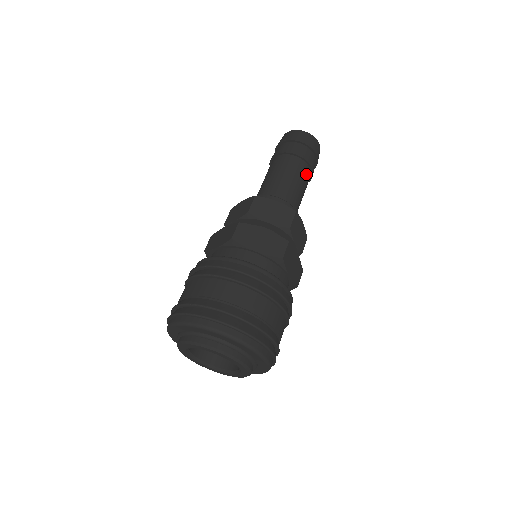
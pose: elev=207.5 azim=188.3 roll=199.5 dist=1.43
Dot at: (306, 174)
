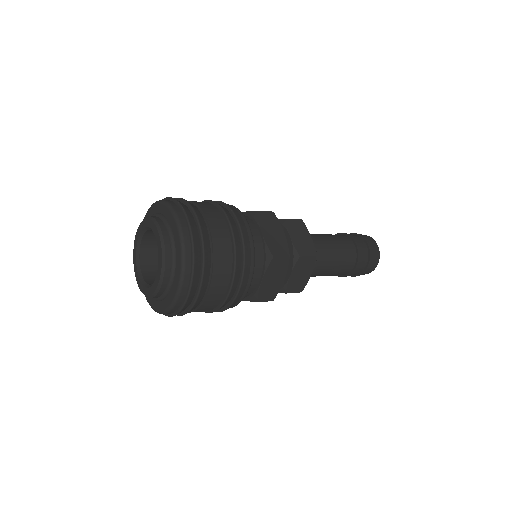
Dot at: (348, 262)
